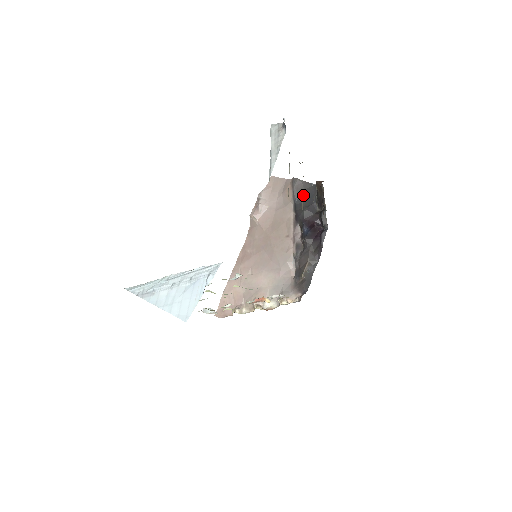
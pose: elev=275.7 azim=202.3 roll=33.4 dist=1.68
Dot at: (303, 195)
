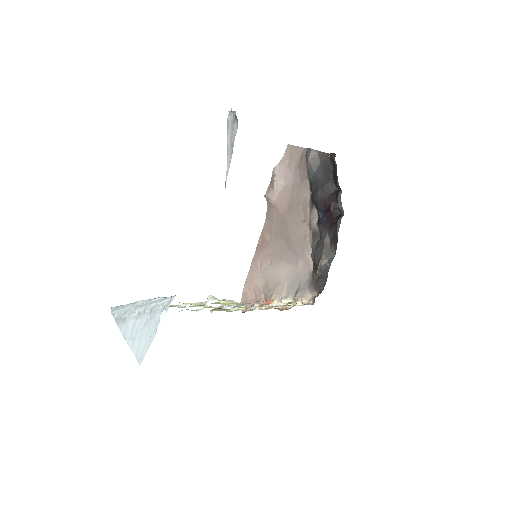
Dot at: (319, 170)
